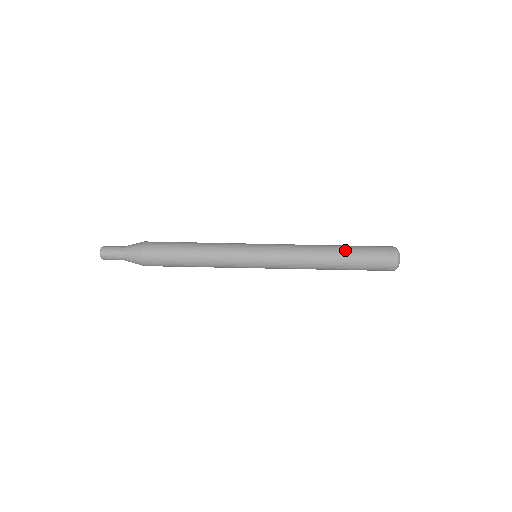
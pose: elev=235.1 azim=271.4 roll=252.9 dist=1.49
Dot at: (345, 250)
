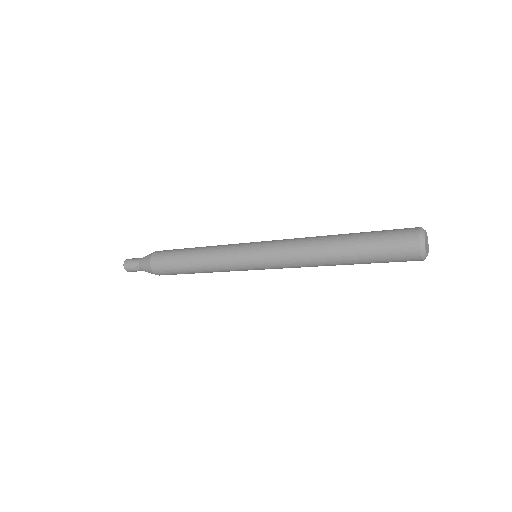
Dot at: (349, 254)
